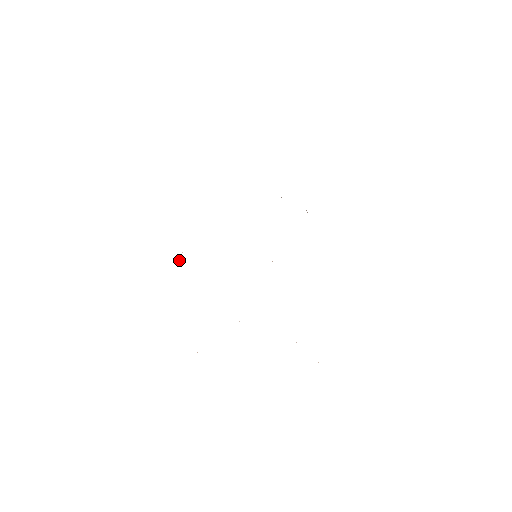
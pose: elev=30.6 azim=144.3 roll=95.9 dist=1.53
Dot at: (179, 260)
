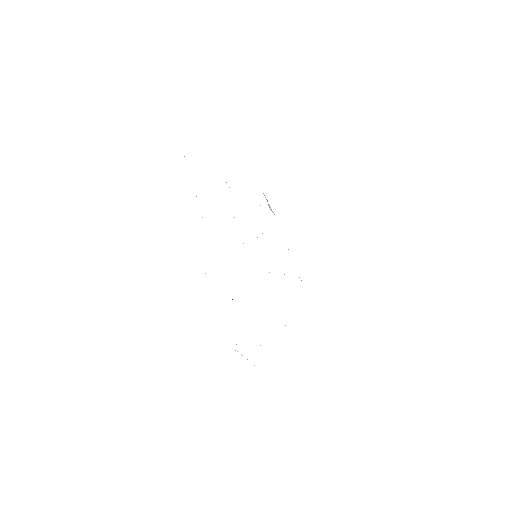
Dot at: occluded
